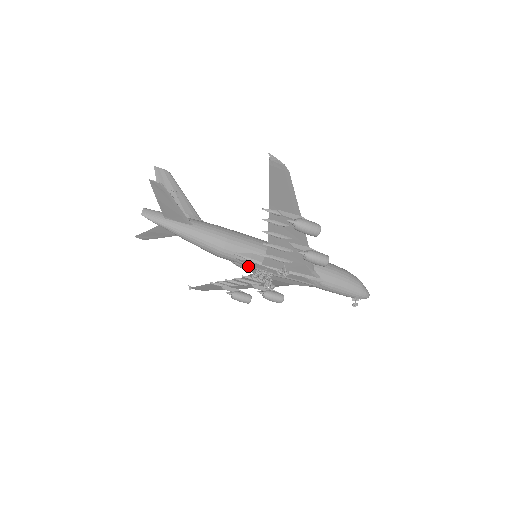
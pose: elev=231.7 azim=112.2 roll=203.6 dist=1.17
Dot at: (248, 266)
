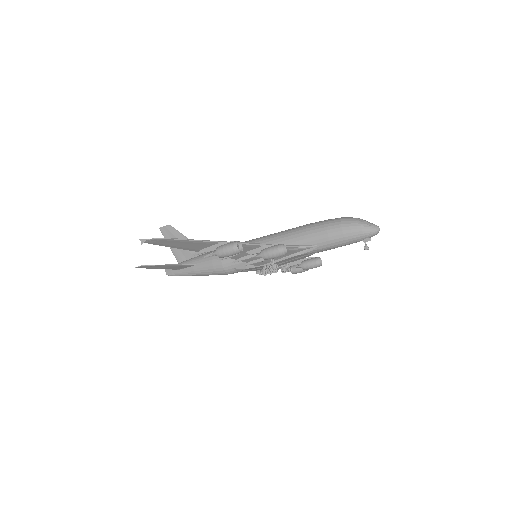
Dot at: (253, 270)
